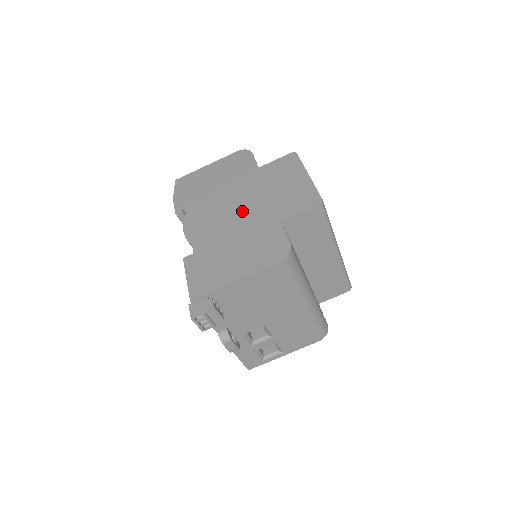
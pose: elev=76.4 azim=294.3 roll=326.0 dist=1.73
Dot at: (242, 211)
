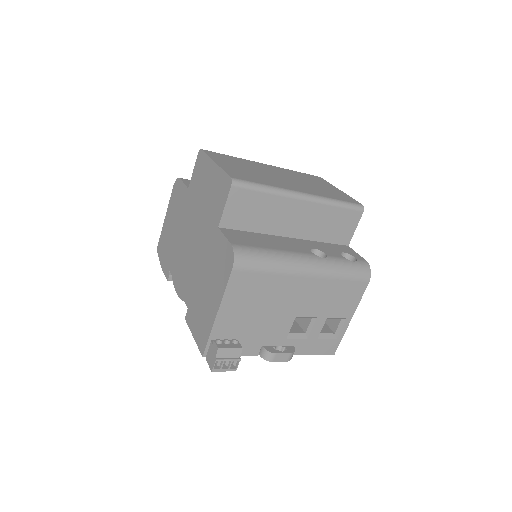
Dot at: (195, 241)
